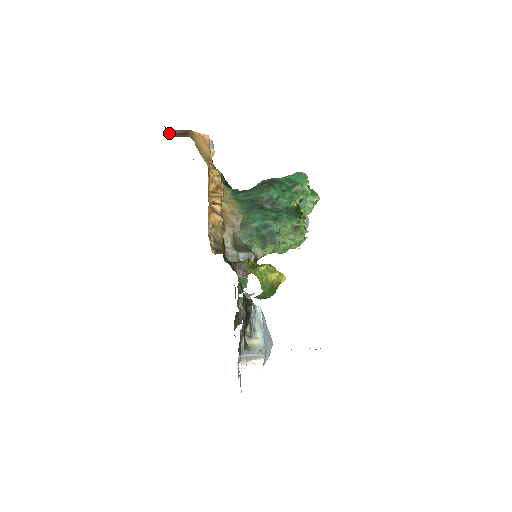
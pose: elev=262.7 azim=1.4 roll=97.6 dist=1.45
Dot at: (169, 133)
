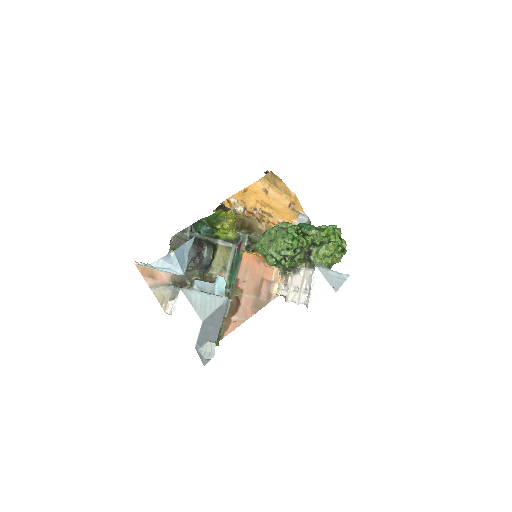
Dot at: occluded
